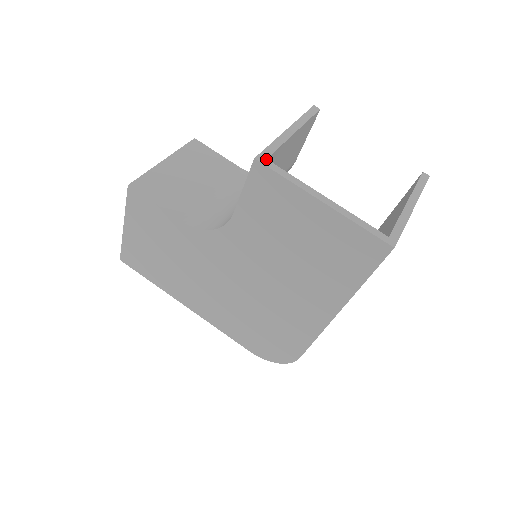
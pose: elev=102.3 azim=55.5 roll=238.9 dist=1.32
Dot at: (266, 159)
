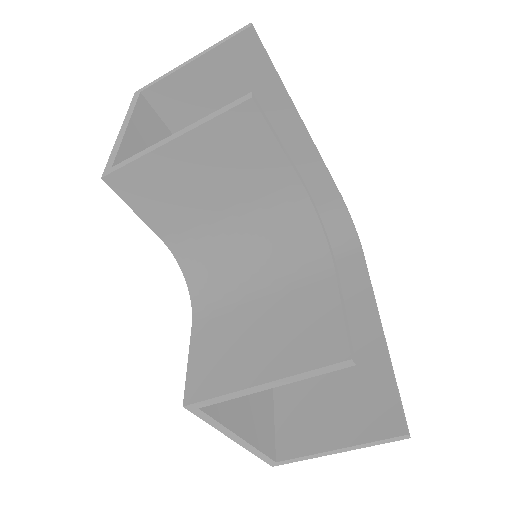
Dot at: (198, 409)
